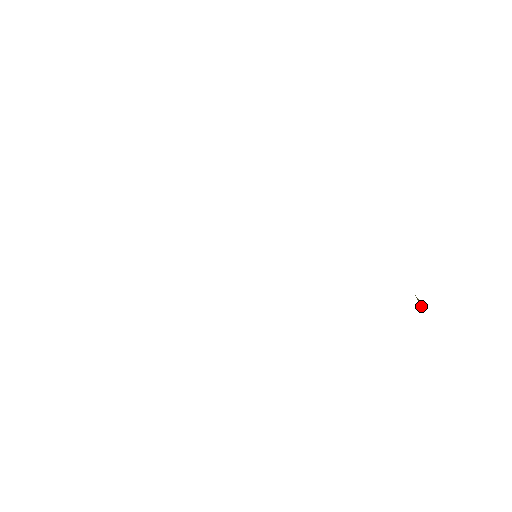
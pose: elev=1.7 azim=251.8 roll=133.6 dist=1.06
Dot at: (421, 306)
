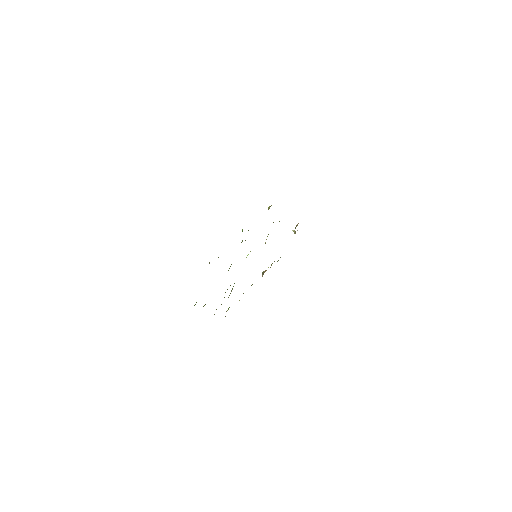
Dot at: (294, 232)
